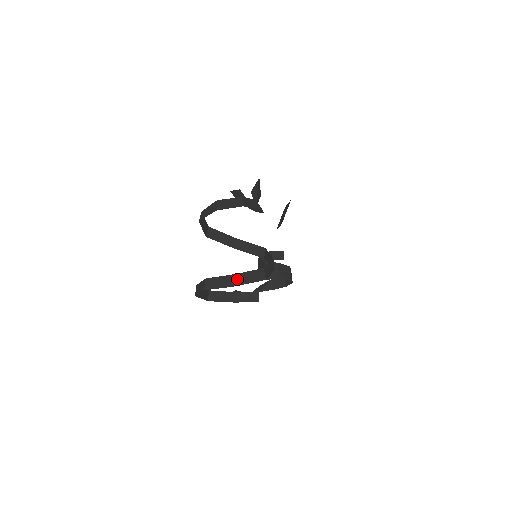
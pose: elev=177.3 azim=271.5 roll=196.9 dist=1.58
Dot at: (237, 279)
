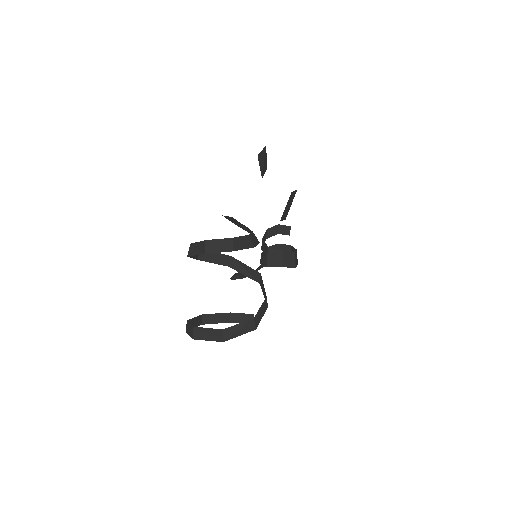
Dot at: (225, 334)
